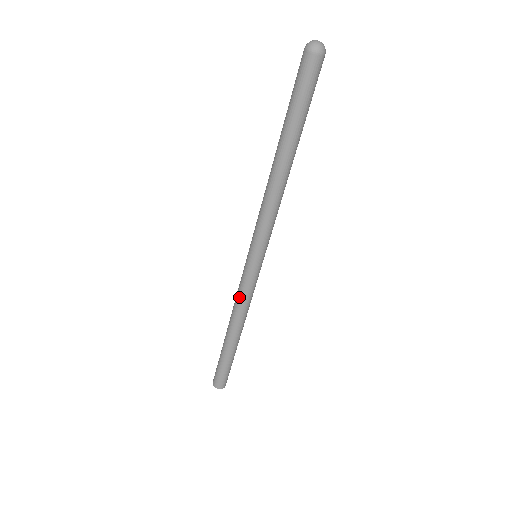
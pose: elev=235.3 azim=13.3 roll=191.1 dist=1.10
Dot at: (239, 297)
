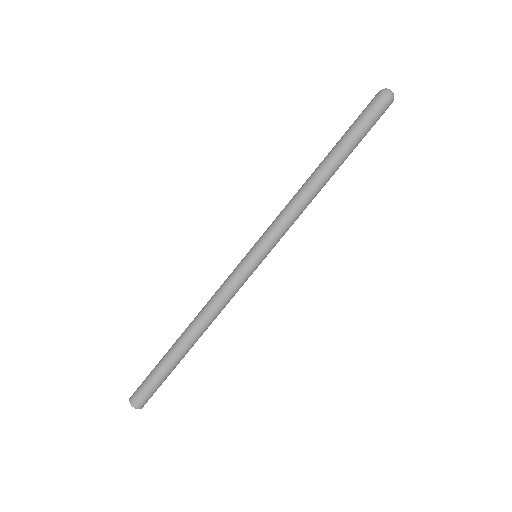
Dot at: (217, 291)
